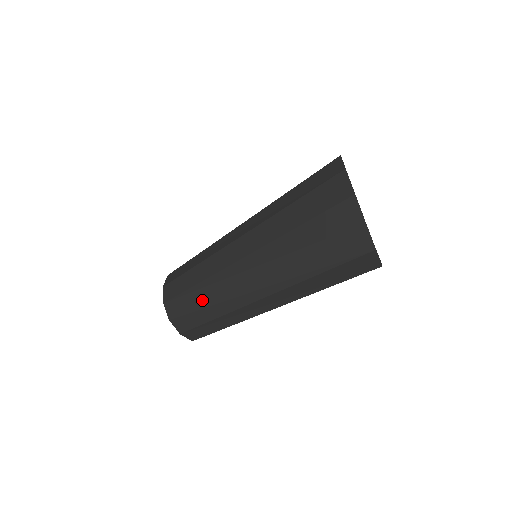
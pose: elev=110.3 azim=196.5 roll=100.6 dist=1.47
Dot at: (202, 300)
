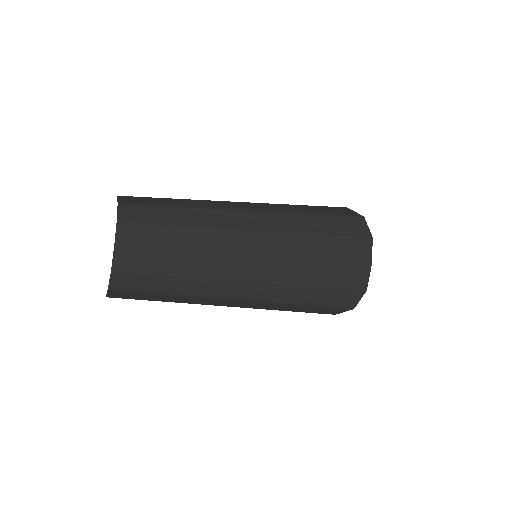
Dot at: (178, 272)
